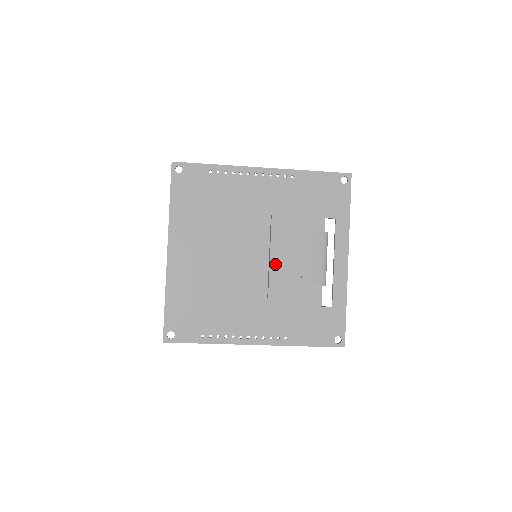
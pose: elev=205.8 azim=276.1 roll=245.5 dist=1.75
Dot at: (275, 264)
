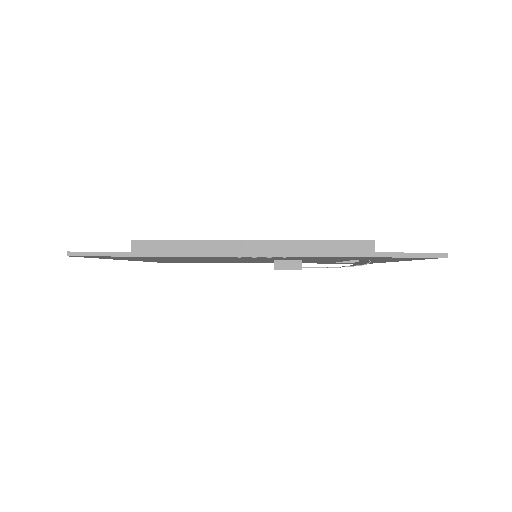
Dot at: occluded
